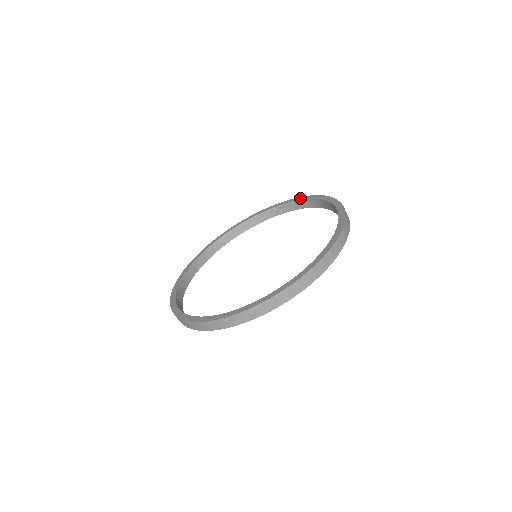
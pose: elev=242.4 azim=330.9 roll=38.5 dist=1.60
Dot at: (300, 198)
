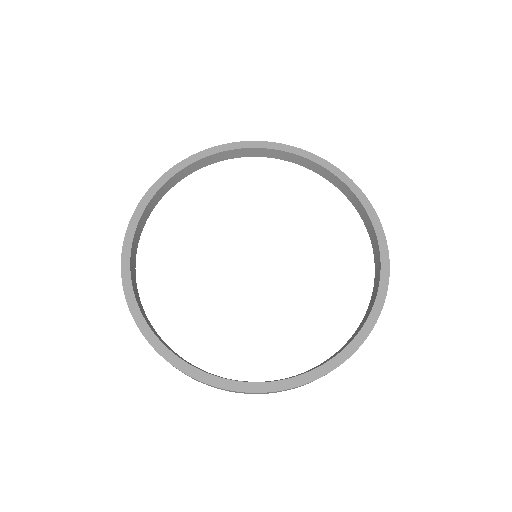
Dot at: (299, 152)
